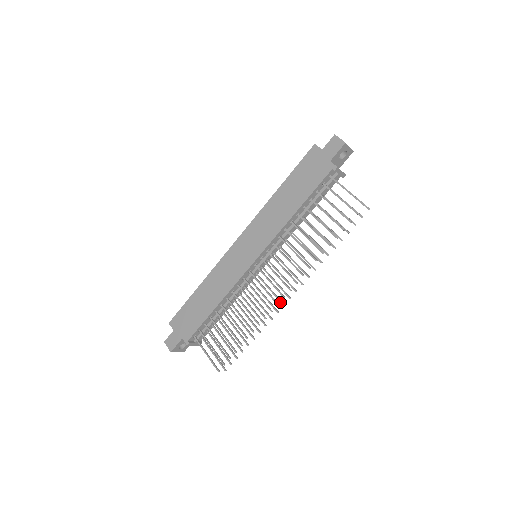
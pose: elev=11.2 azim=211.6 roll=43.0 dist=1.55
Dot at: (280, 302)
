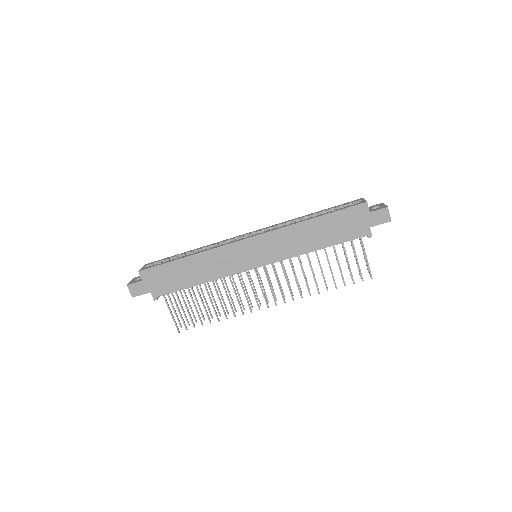
Dot at: (258, 301)
